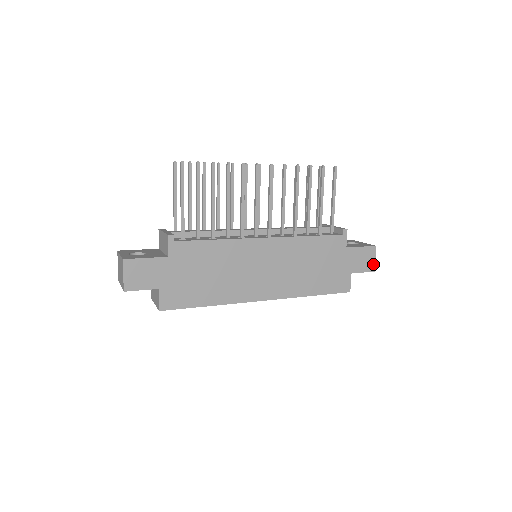
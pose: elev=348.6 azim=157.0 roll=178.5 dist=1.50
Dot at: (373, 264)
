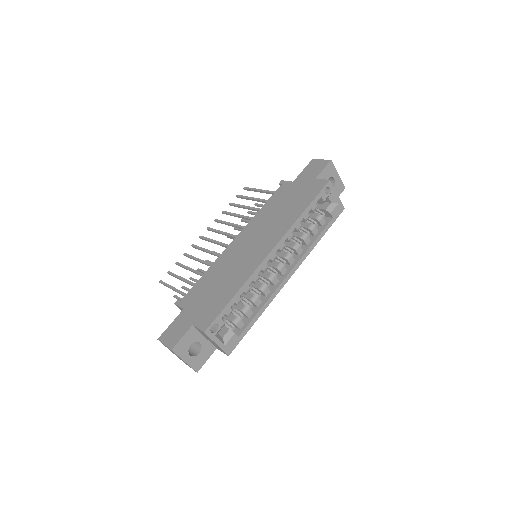
Dot at: (324, 161)
